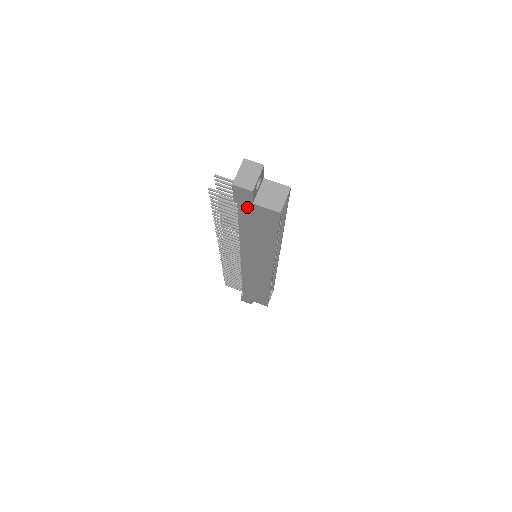
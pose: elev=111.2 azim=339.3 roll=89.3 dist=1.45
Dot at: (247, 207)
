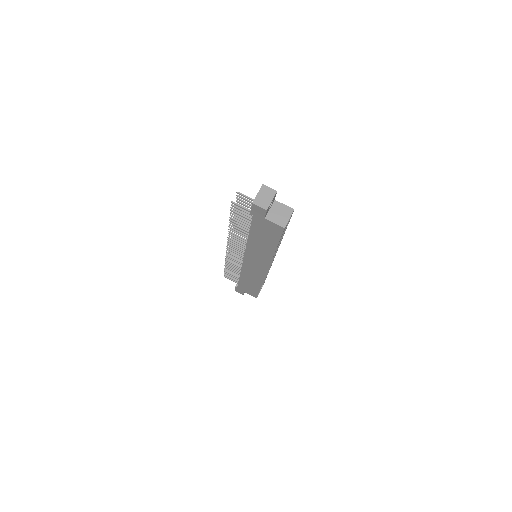
Dot at: (260, 220)
